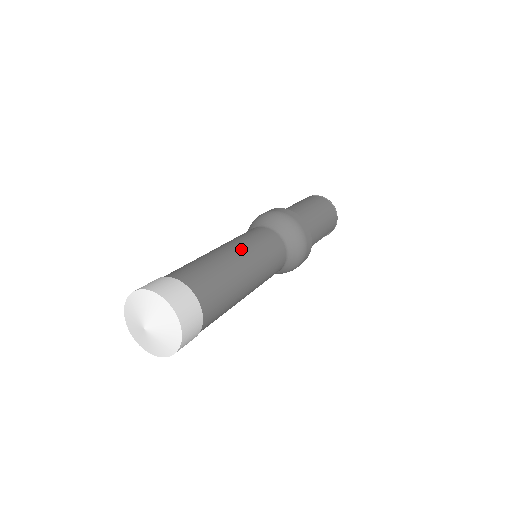
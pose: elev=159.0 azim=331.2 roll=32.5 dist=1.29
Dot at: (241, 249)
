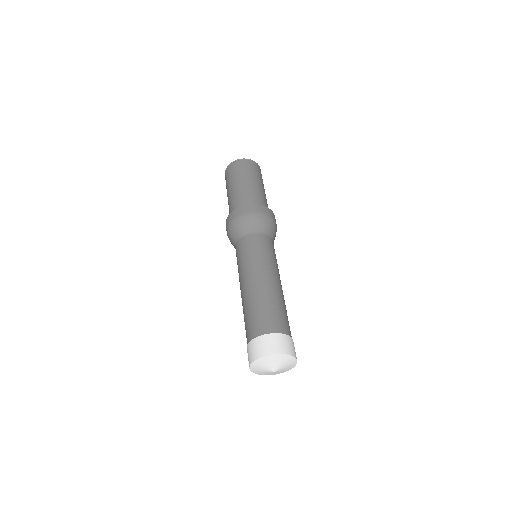
Dot at: (271, 273)
